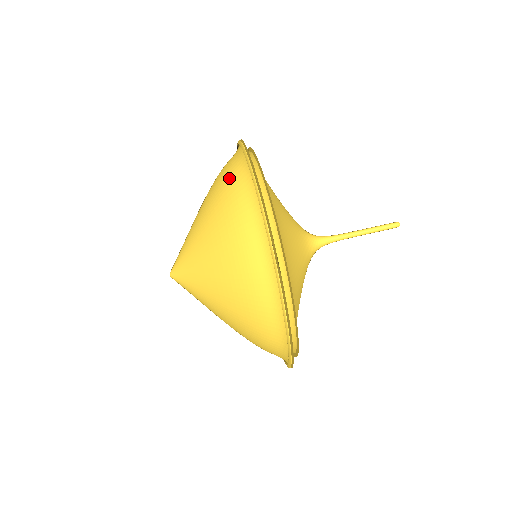
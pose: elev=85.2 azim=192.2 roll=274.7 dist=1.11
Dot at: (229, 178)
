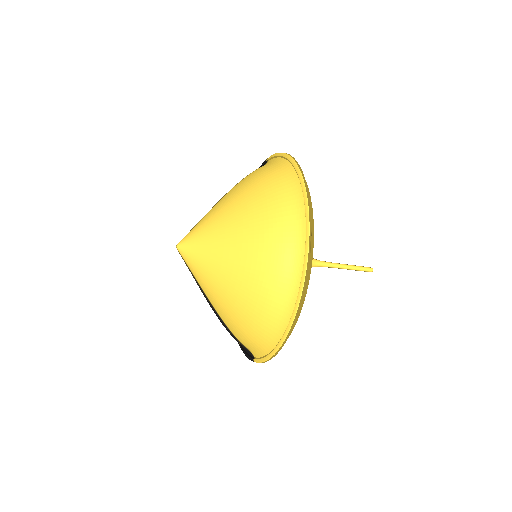
Dot at: (269, 173)
